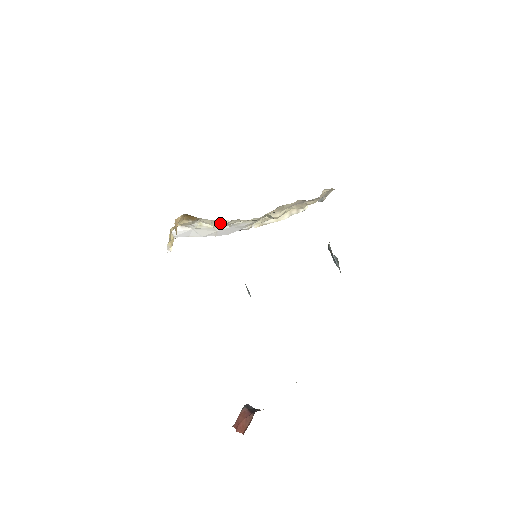
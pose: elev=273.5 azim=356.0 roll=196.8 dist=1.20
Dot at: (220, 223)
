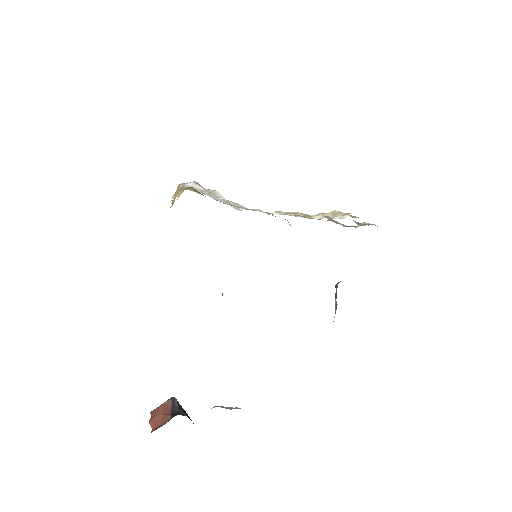
Dot at: (232, 206)
